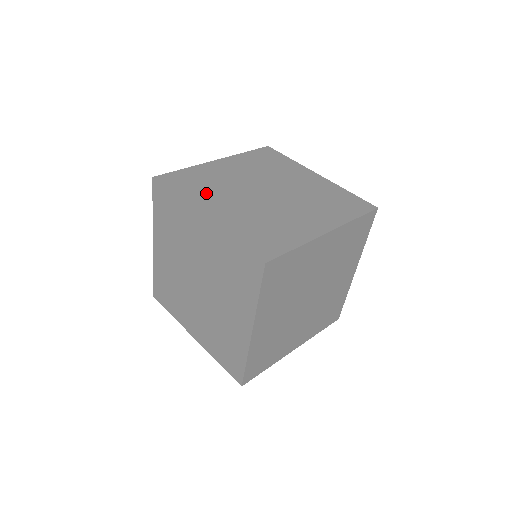
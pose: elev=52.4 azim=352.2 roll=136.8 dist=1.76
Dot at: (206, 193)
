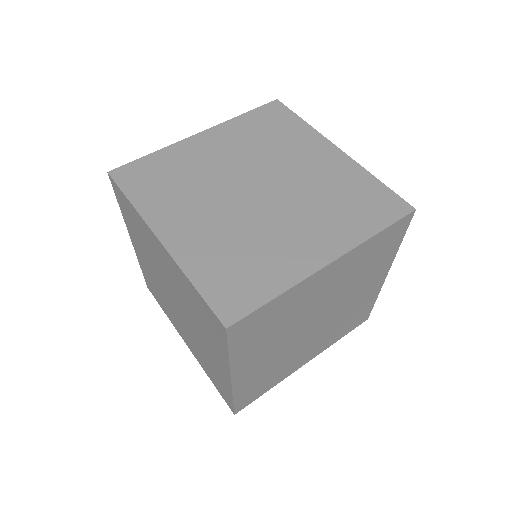
Dot at: (172, 197)
